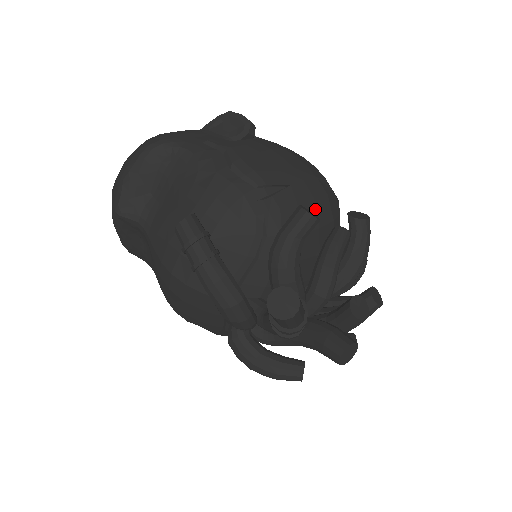
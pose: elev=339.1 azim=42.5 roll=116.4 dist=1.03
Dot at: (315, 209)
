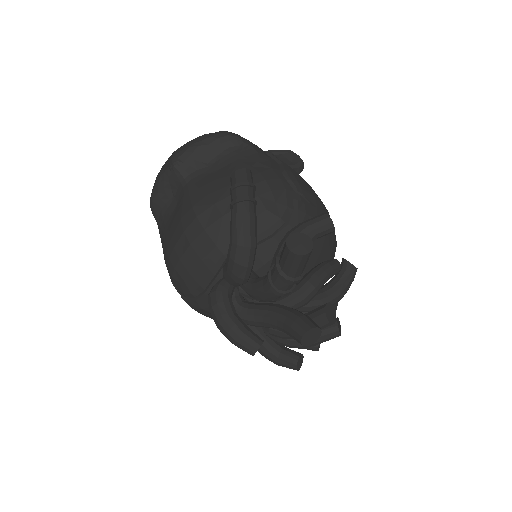
Dot at: (325, 236)
